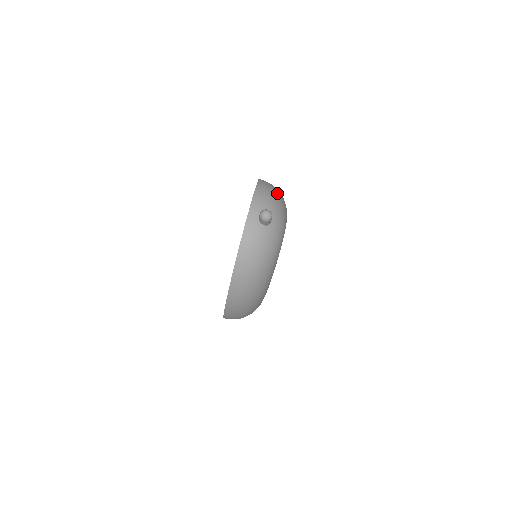
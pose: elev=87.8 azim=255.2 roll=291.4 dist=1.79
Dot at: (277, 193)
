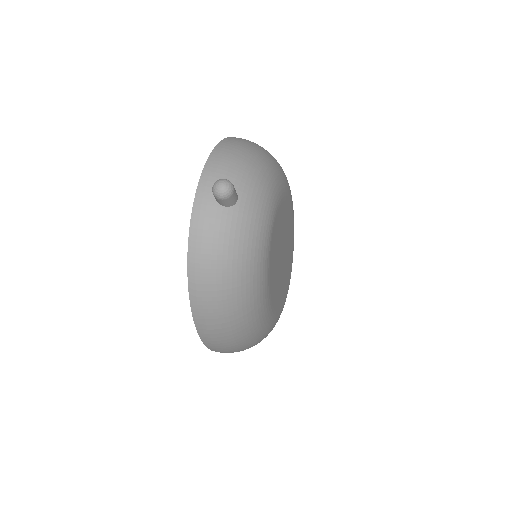
Dot at: (256, 153)
